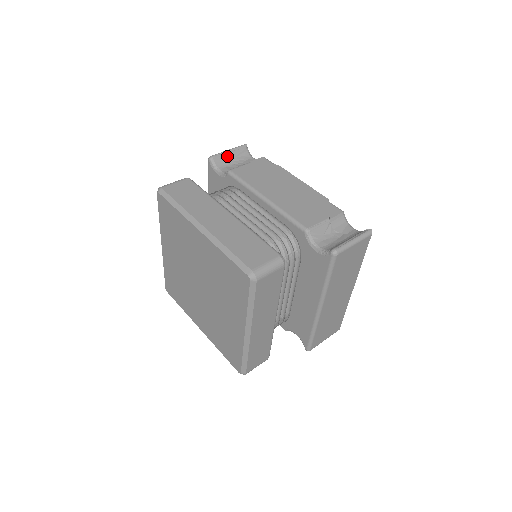
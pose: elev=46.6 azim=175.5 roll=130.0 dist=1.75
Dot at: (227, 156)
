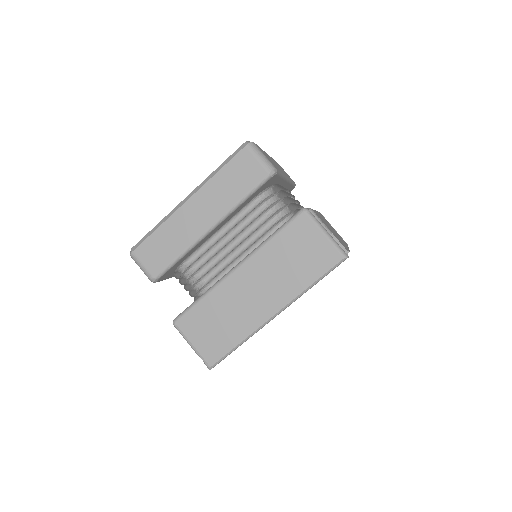
Dot at: occluded
